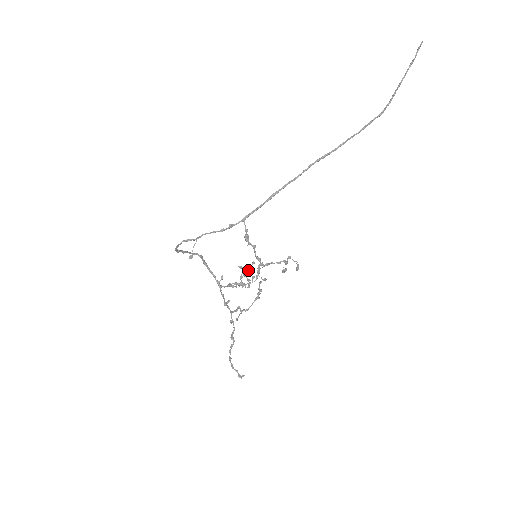
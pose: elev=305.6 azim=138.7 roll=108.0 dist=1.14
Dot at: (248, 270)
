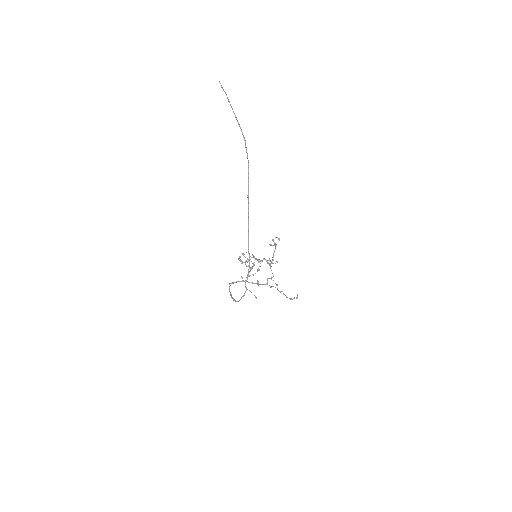
Dot at: (248, 261)
